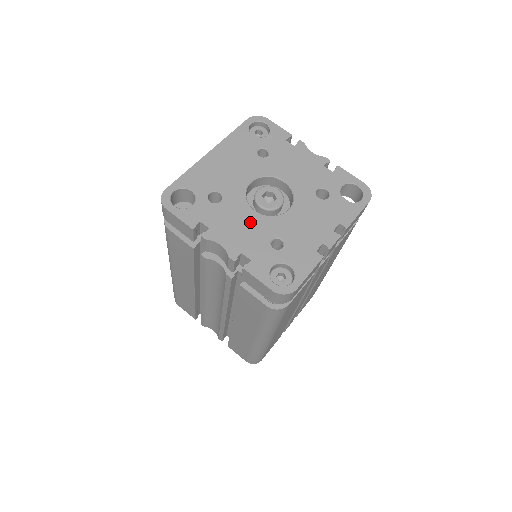
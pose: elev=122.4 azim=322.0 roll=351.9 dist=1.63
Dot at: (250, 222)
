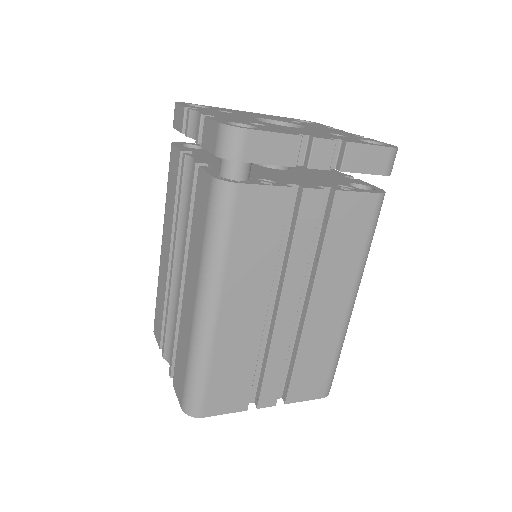
Dot at: (243, 118)
